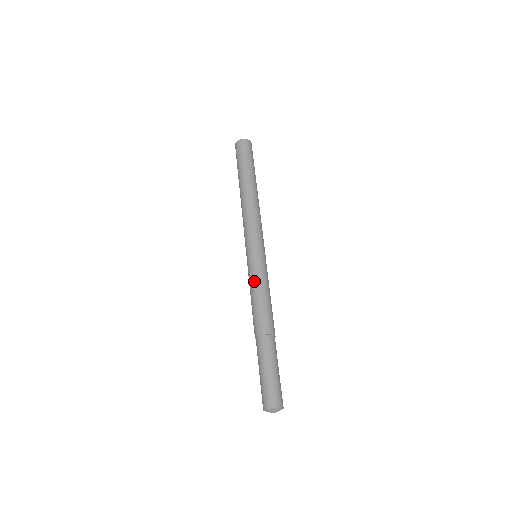
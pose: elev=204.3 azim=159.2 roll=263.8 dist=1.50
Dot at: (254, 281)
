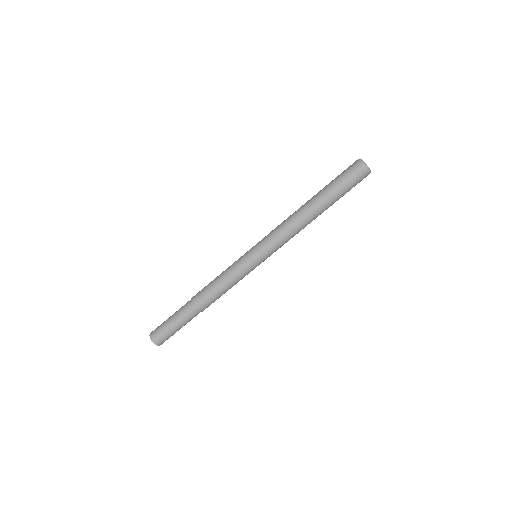
Dot at: (233, 276)
